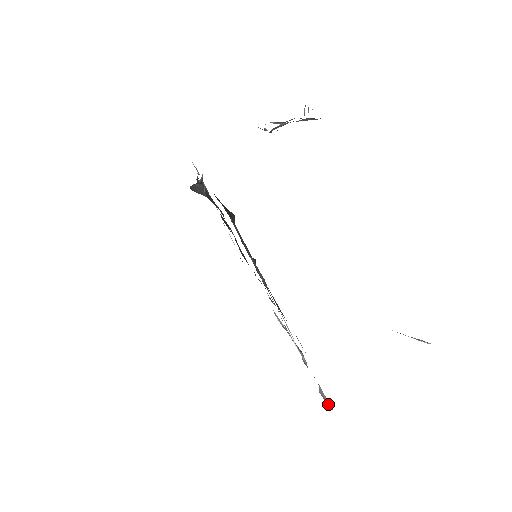
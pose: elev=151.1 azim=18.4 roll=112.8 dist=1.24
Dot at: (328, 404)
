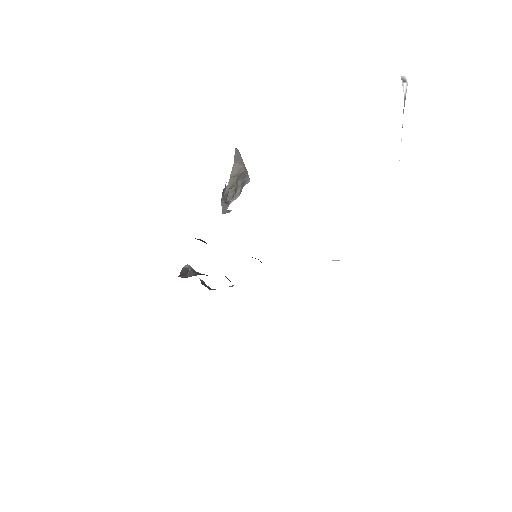
Dot at: occluded
